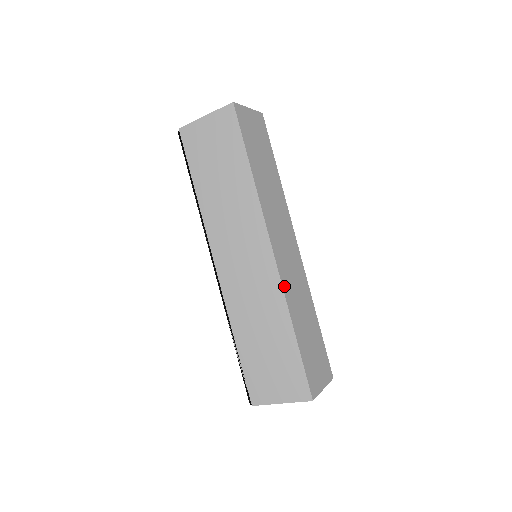
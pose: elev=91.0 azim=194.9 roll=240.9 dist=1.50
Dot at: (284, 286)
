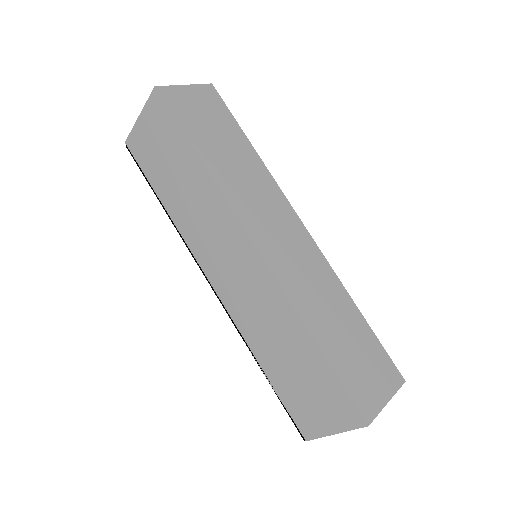
Dot at: (285, 286)
